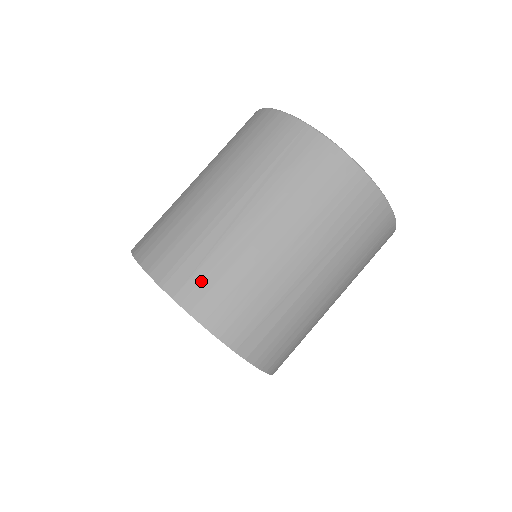
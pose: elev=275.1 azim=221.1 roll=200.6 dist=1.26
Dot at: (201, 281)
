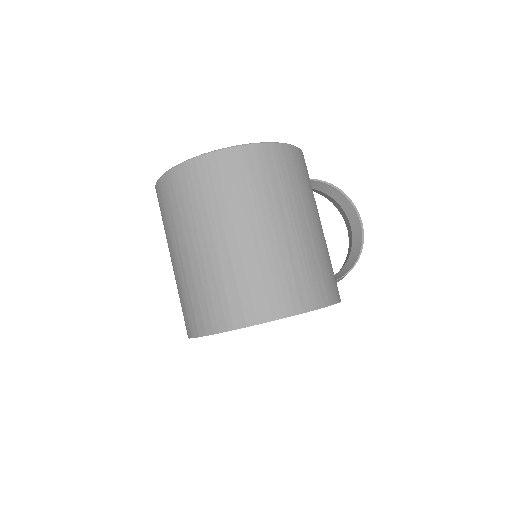
Dot at: (190, 314)
